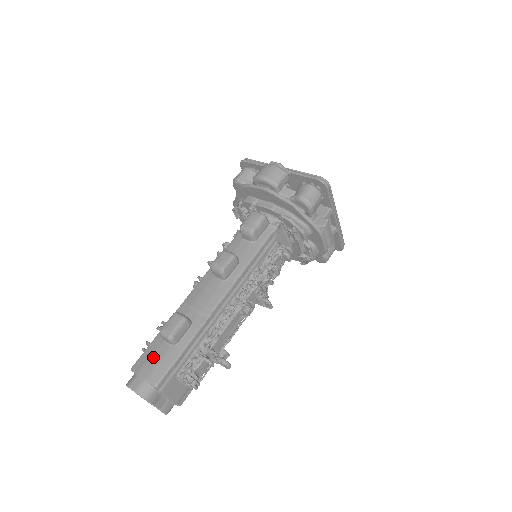
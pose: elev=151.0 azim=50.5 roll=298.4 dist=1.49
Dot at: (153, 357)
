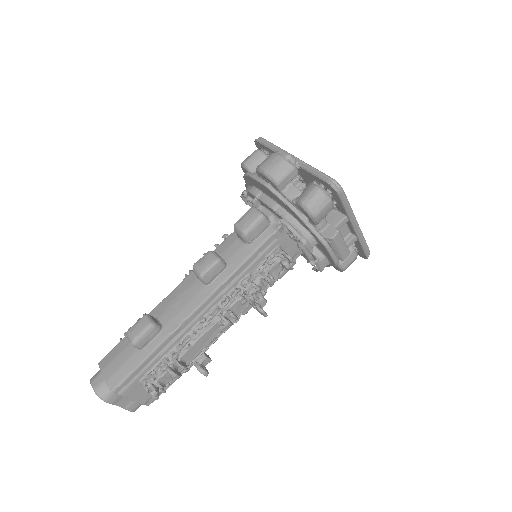
Dot at: (118, 357)
